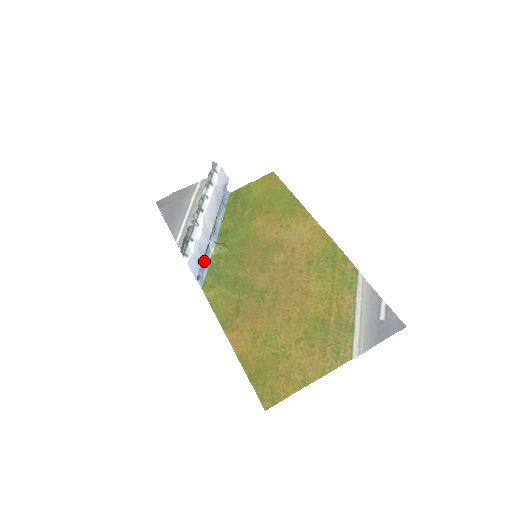
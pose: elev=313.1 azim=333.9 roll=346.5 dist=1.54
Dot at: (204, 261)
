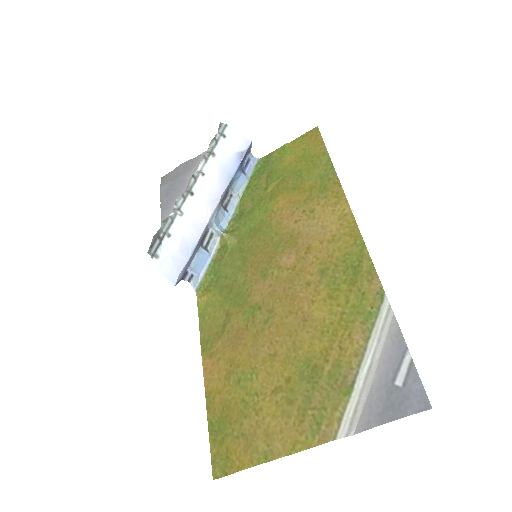
Dot at: (201, 256)
